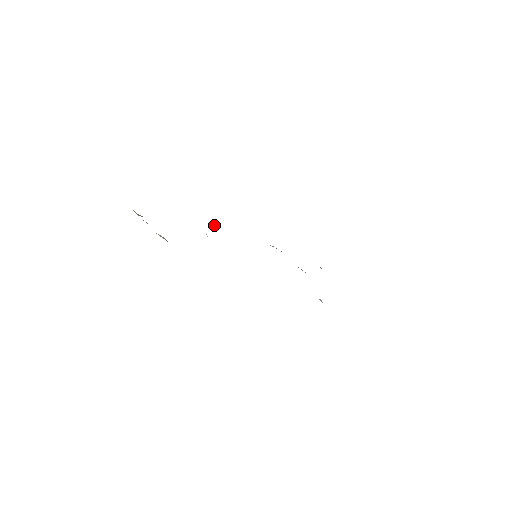
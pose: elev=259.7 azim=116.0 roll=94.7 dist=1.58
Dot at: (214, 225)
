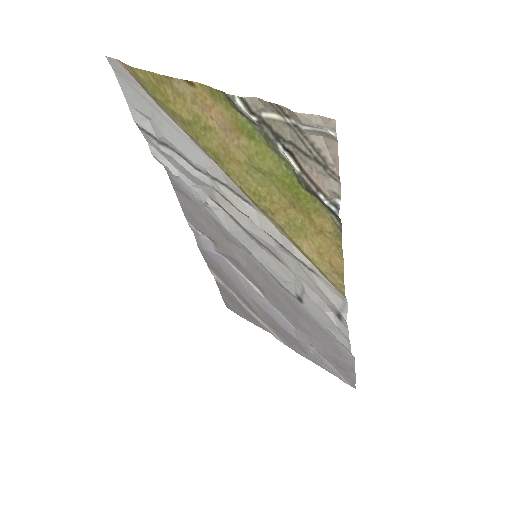
Dot at: (176, 170)
